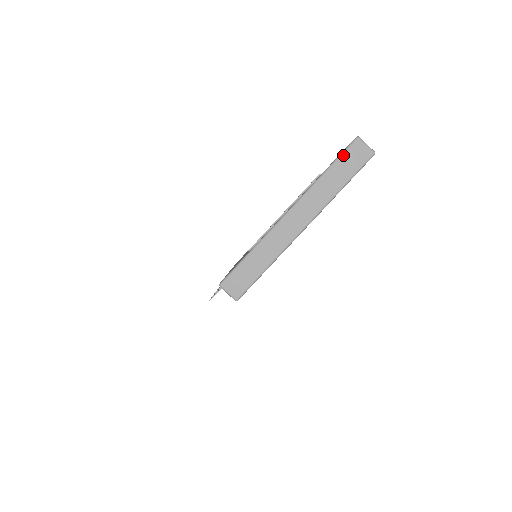
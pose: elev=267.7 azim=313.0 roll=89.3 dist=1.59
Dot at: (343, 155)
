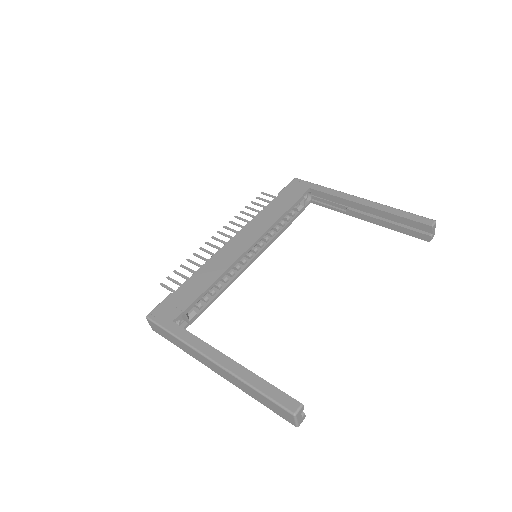
Dot at: (273, 403)
